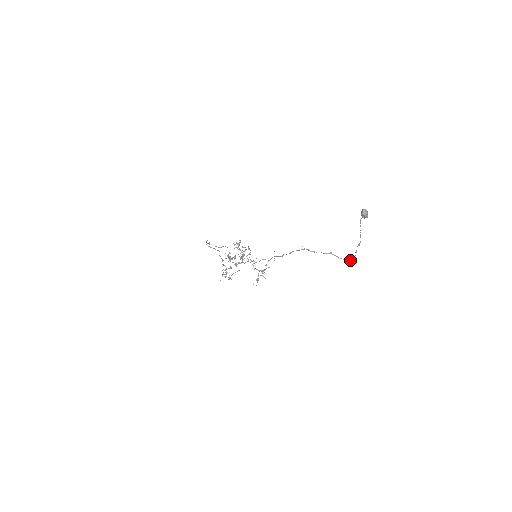
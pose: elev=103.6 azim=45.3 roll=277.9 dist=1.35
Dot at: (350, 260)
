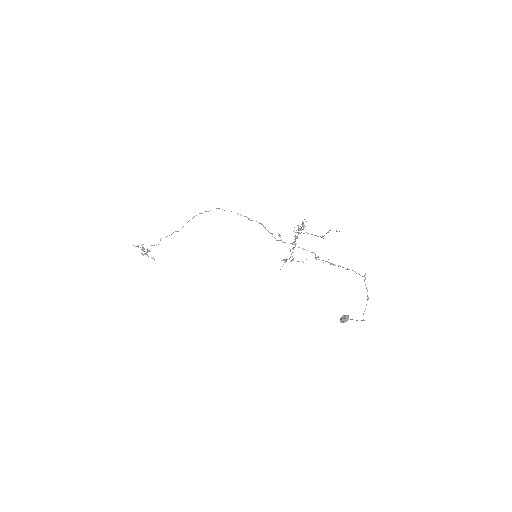
Dot at: occluded
